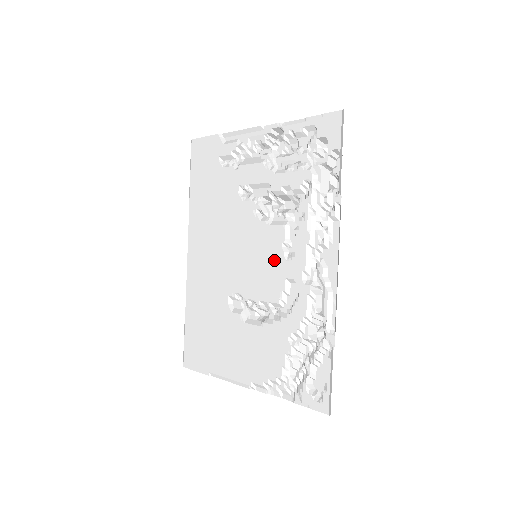
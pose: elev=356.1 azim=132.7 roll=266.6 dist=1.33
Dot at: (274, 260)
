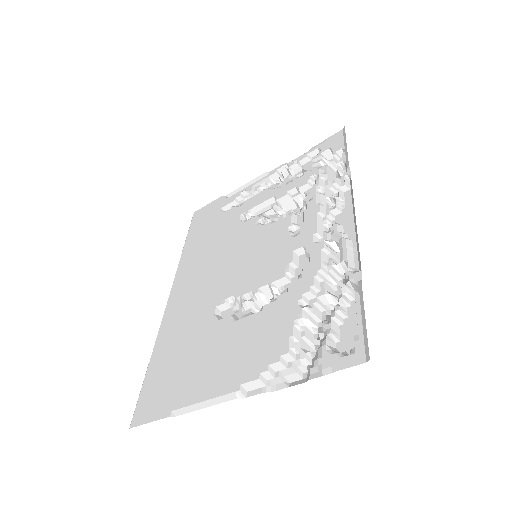
Dot at: (278, 244)
